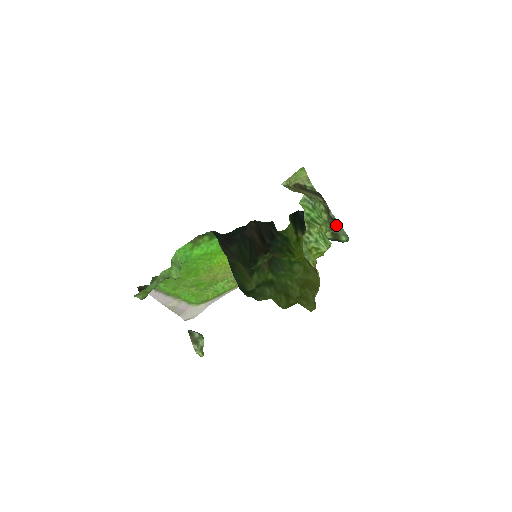
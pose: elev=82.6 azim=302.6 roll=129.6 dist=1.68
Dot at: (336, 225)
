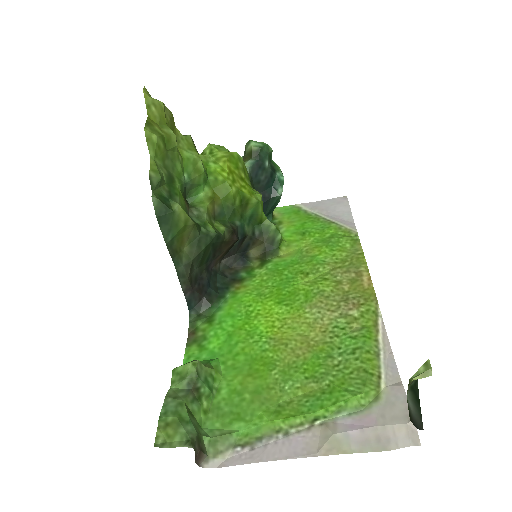
Dot at: occluded
